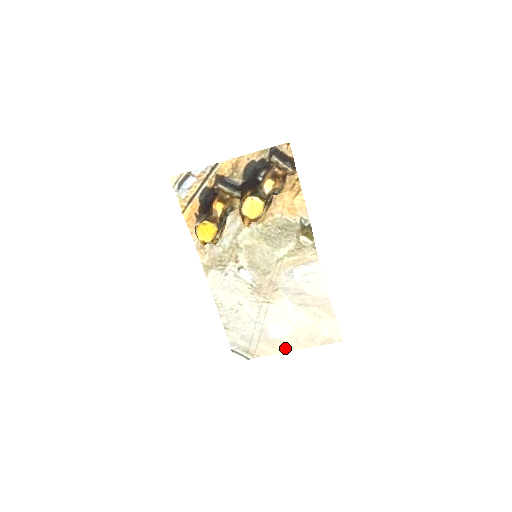
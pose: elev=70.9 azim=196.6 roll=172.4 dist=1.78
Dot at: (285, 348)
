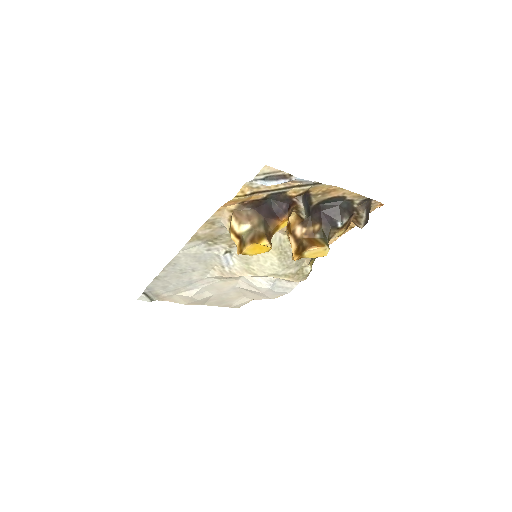
Dot at: (194, 303)
